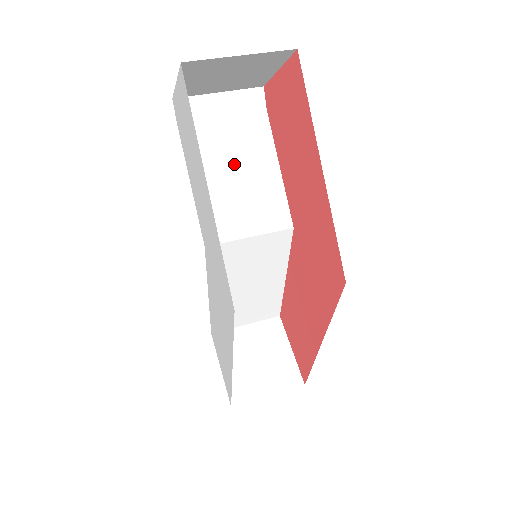
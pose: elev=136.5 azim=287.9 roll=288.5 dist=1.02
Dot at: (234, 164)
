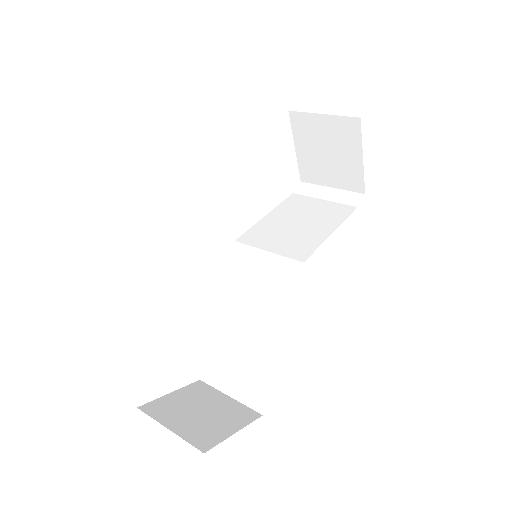
Dot at: (303, 219)
